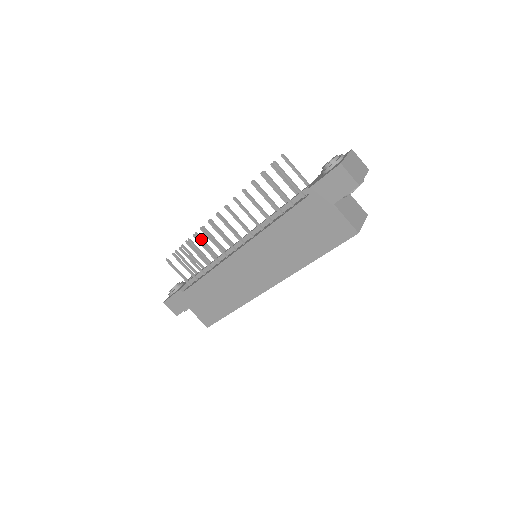
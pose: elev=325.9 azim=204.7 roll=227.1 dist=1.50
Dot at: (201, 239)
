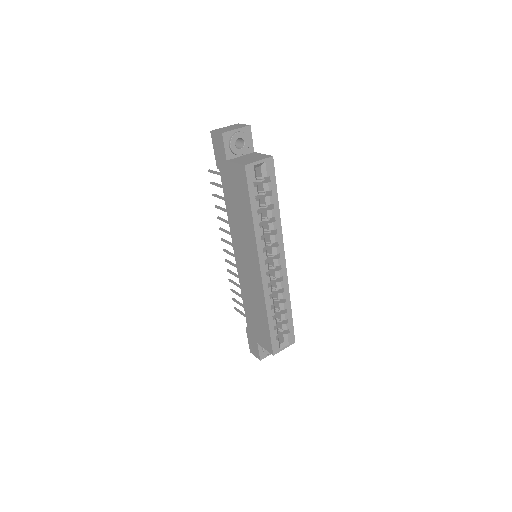
Dot at: occluded
